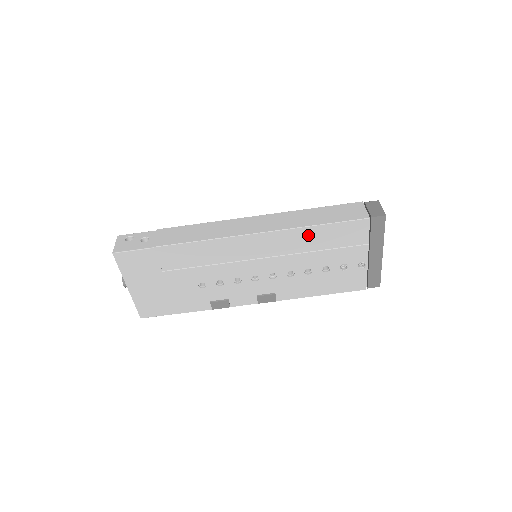
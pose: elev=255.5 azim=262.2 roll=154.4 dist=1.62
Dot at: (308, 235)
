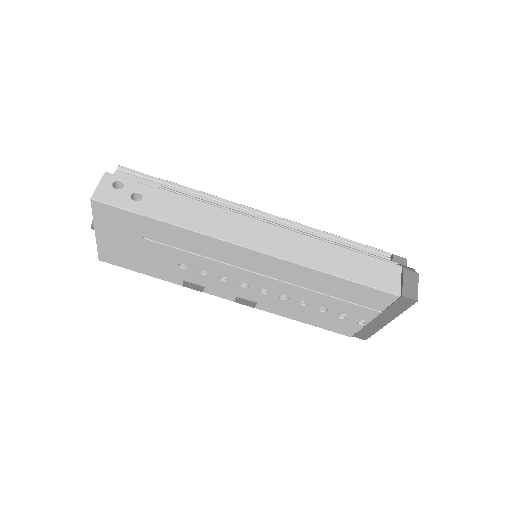
Dot at: (325, 280)
